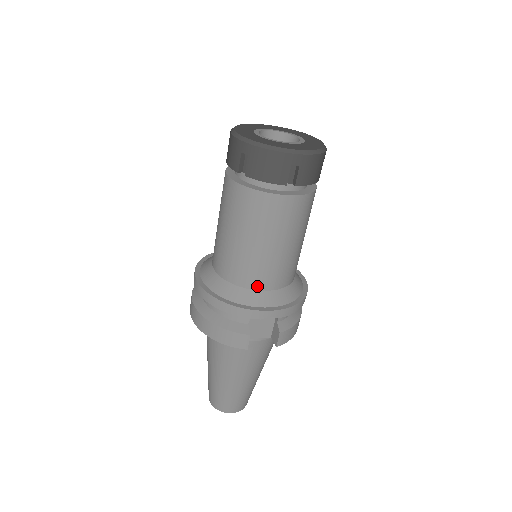
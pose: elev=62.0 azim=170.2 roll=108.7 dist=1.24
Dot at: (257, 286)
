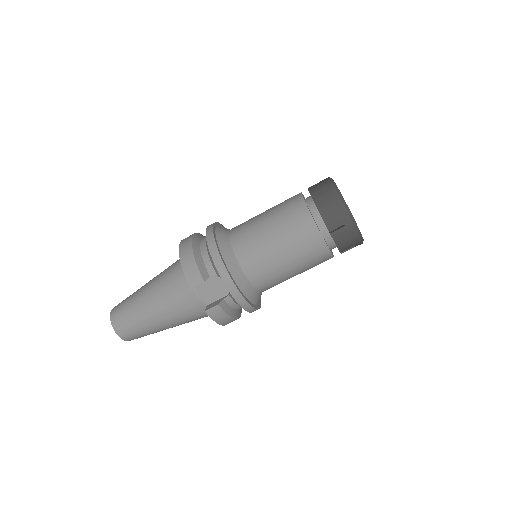
Dot at: (243, 262)
